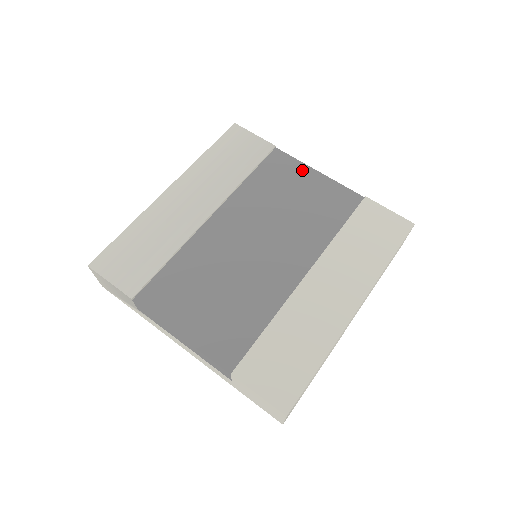
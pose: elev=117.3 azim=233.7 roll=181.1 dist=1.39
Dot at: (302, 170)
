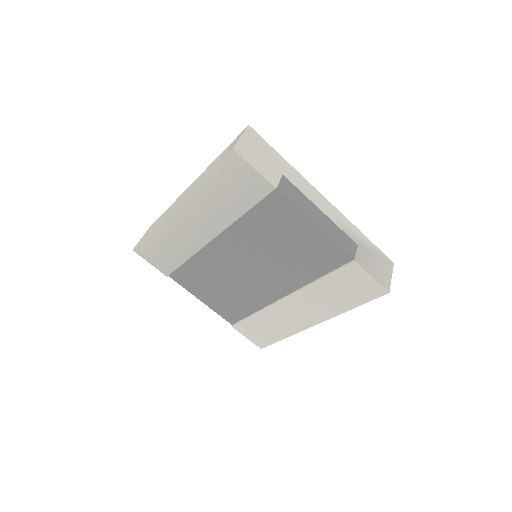
Dot at: (300, 219)
